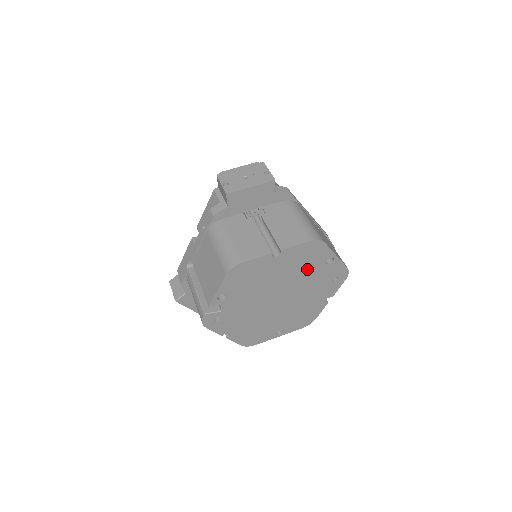
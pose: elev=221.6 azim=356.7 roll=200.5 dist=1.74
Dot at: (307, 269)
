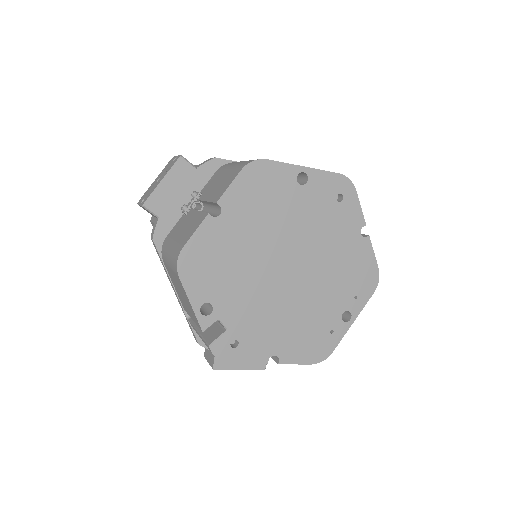
Dot at: (283, 207)
